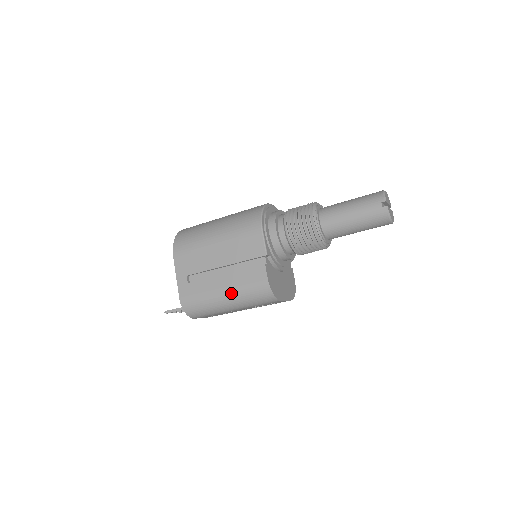
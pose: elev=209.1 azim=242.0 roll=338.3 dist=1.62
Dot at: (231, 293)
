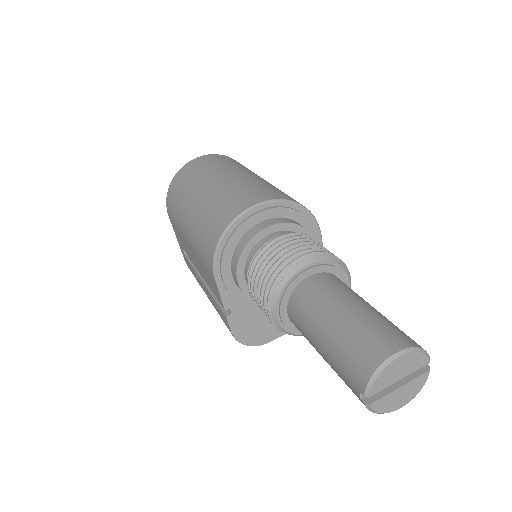
Dot at: occluded
